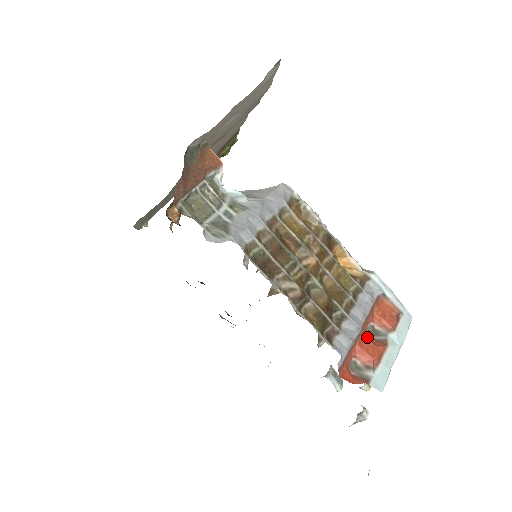
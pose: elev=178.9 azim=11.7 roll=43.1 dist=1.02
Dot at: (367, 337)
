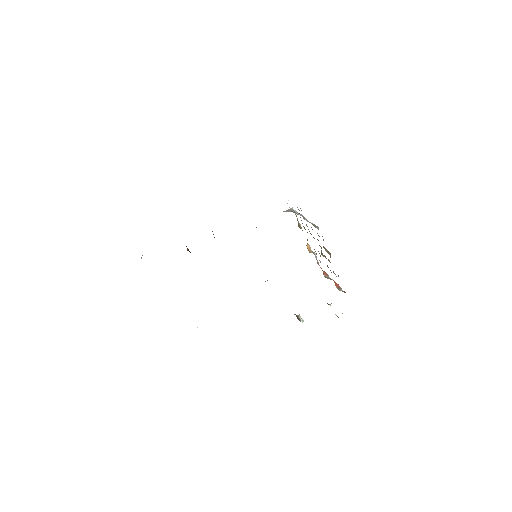
Dot at: occluded
